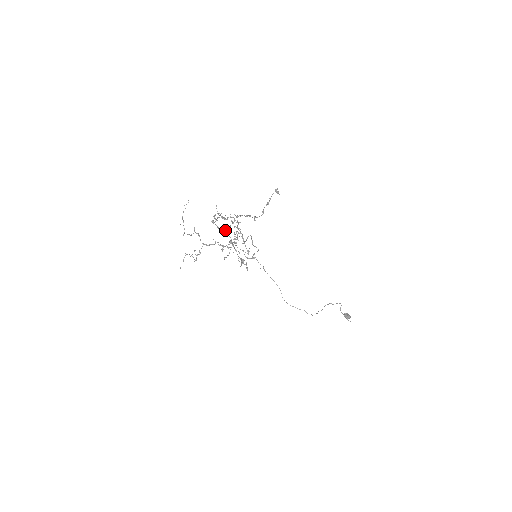
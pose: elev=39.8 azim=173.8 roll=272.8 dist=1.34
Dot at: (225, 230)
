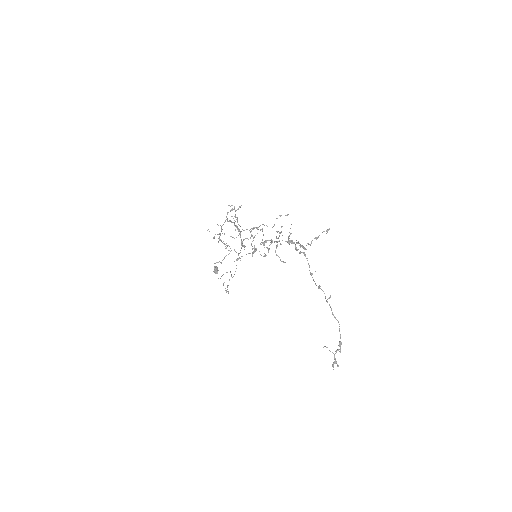
Dot at: occluded
